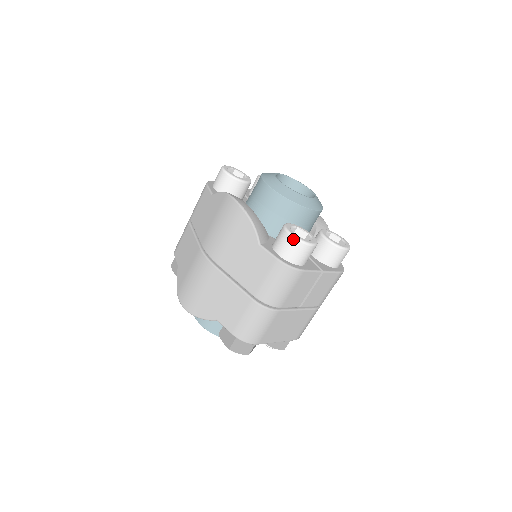
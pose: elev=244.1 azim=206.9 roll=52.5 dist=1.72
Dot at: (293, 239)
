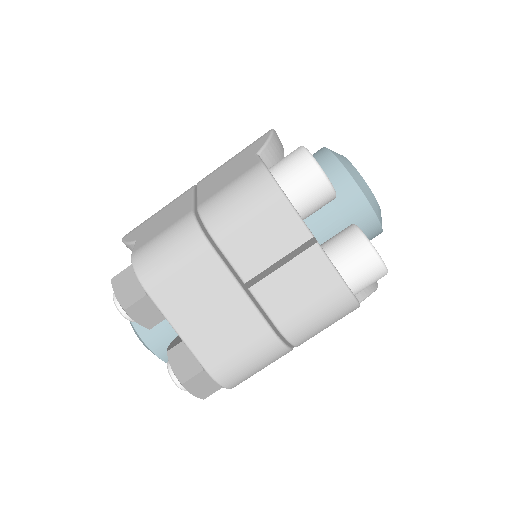
Dot at: (301, 149)
